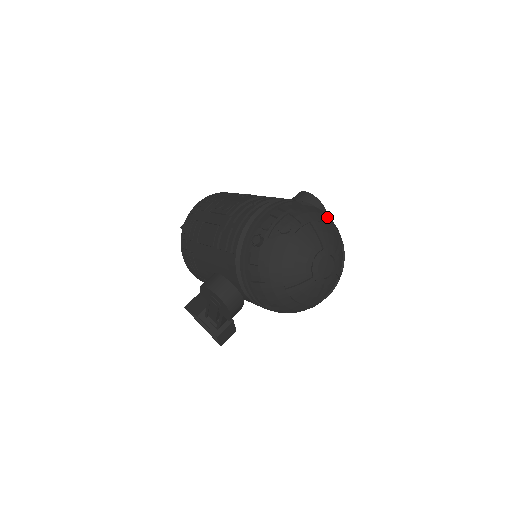
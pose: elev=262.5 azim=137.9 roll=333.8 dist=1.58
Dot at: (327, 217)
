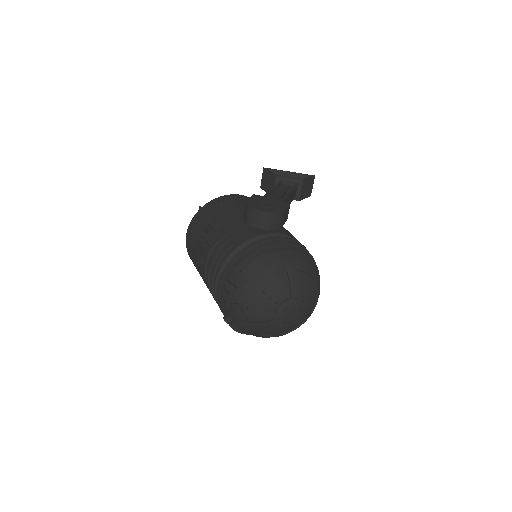
Dot at: (268, 267)
